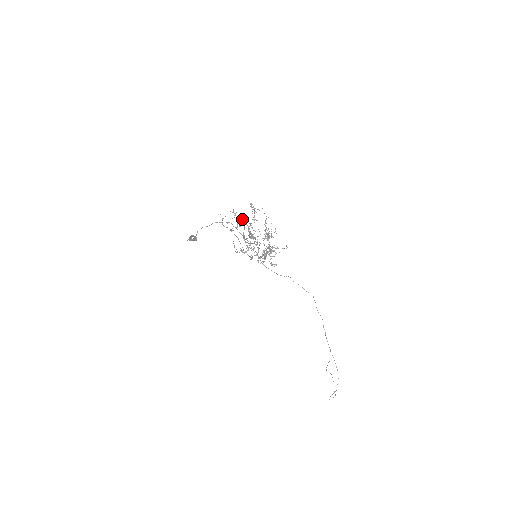
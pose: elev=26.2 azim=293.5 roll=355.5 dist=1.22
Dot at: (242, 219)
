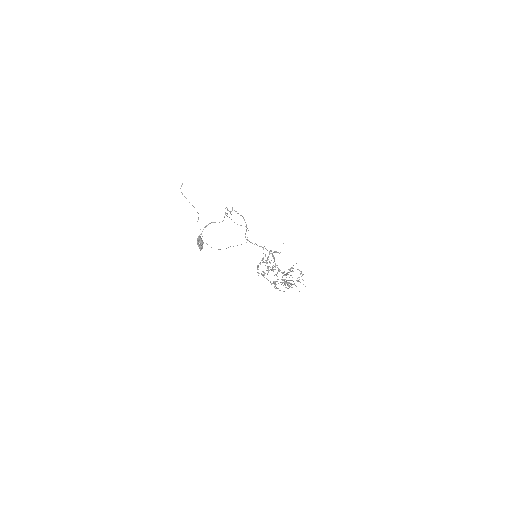
Dot at: occluded
